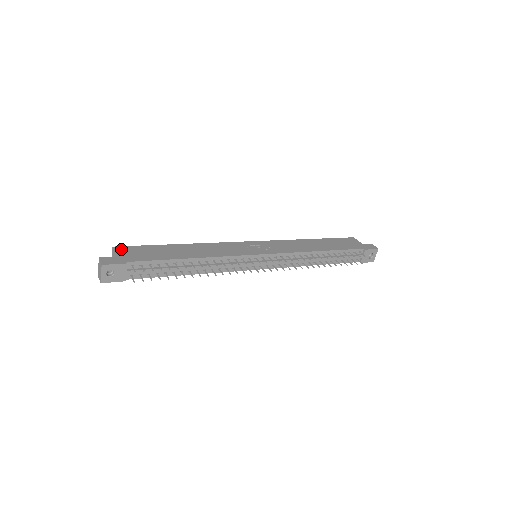
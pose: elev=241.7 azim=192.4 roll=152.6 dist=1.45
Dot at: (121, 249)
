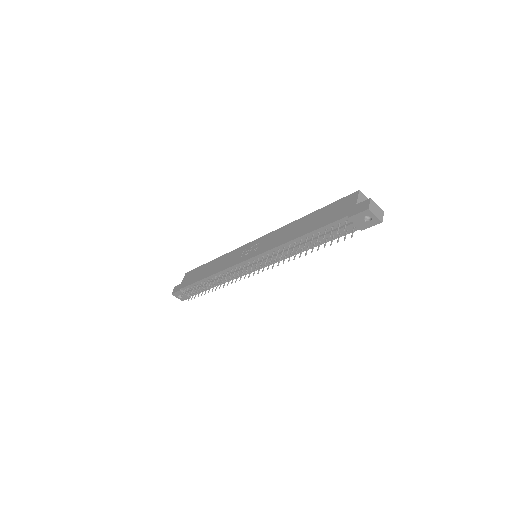
Dot at: (187, 275)
